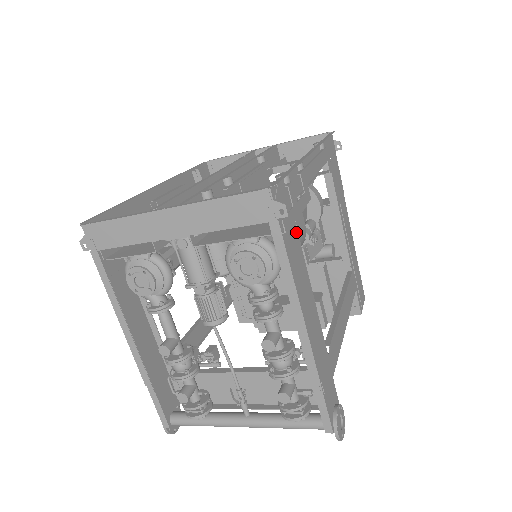
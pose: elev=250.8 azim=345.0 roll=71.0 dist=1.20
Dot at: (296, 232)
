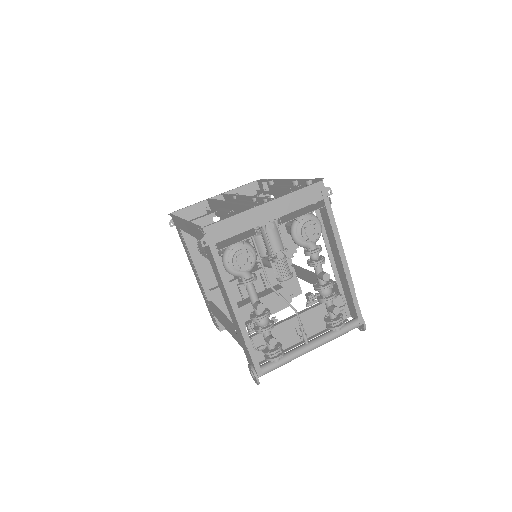
Dot at: (321, 211)
